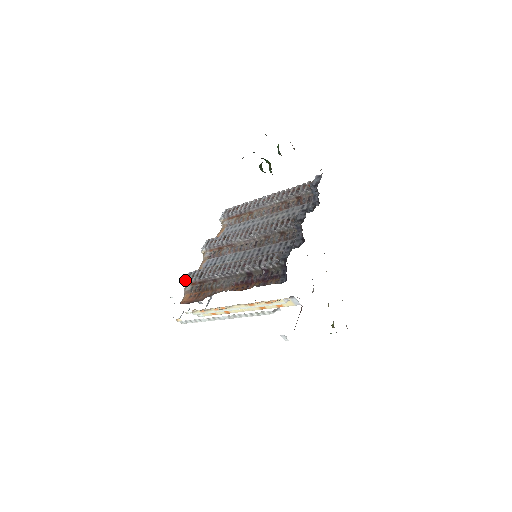
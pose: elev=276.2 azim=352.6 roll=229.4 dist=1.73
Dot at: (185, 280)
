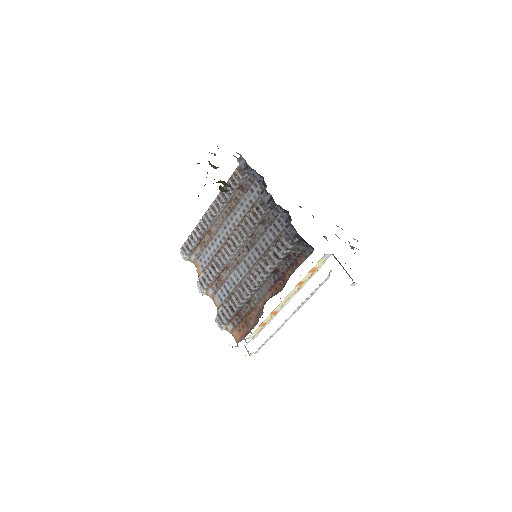
Dot at: (221, 324)
